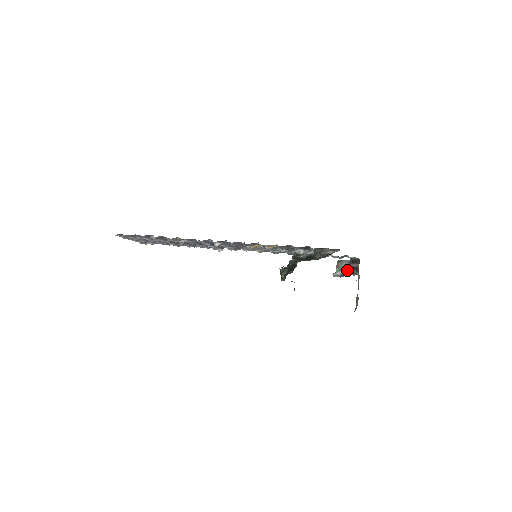
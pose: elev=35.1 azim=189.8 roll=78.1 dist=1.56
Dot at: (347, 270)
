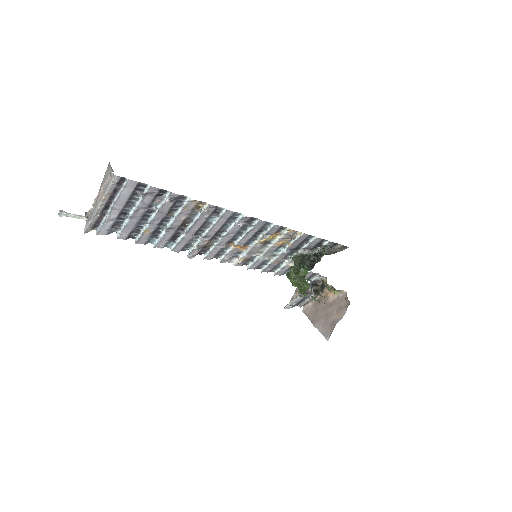
Dot at: (308, 294)
